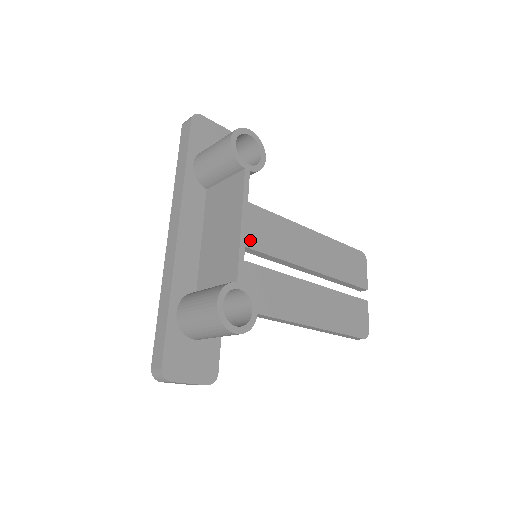
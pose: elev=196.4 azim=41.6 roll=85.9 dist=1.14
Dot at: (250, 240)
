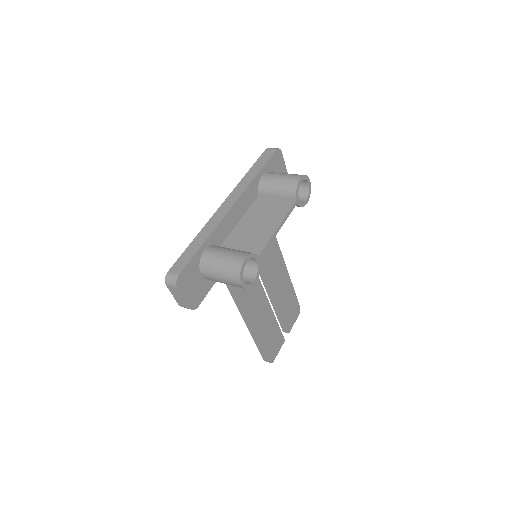
Dot at: occluded
